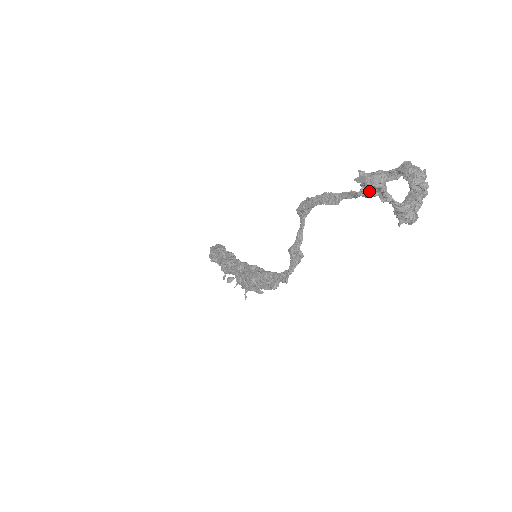
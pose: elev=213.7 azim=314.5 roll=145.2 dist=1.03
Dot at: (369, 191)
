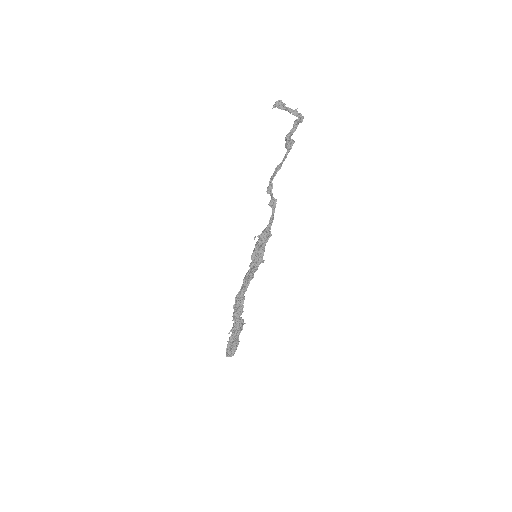
Dot at: (289, 147)
